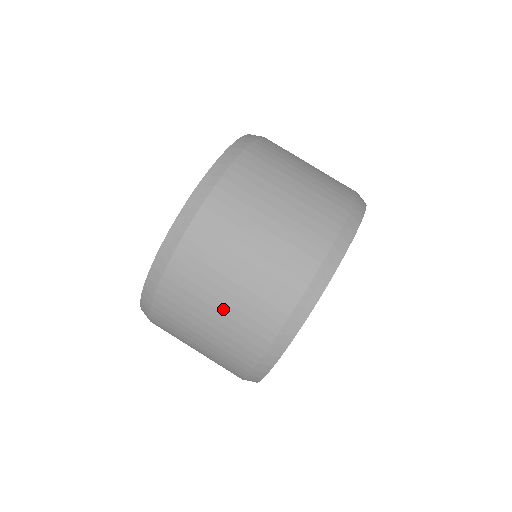
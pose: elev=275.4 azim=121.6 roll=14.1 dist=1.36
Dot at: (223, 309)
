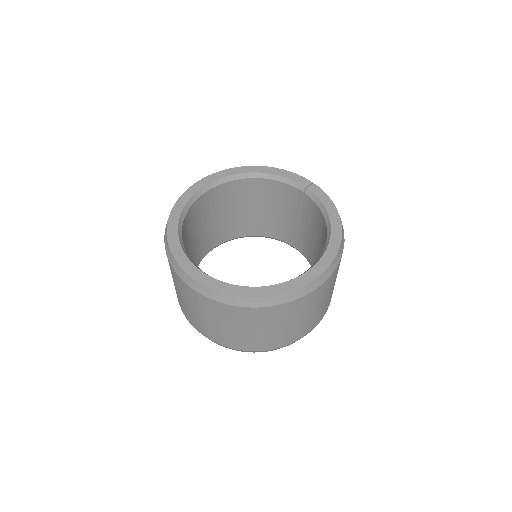
Dot at: (296, 324)
